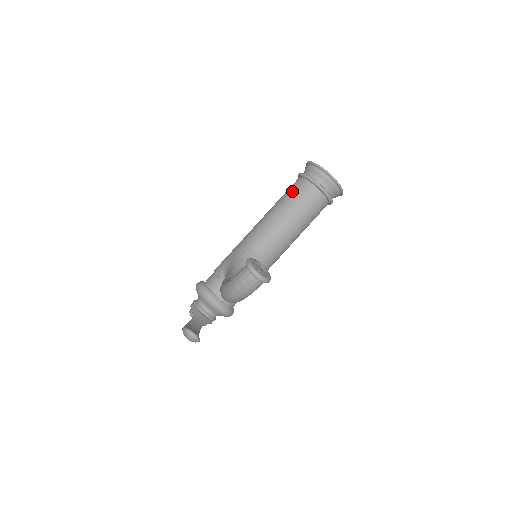
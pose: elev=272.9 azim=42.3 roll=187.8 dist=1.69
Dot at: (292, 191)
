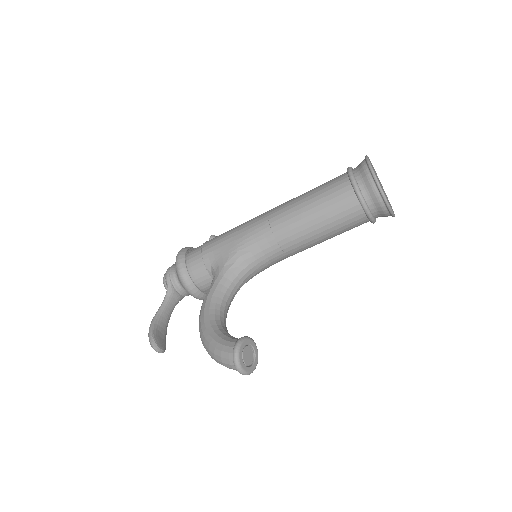
Dot at: (330, 200)
